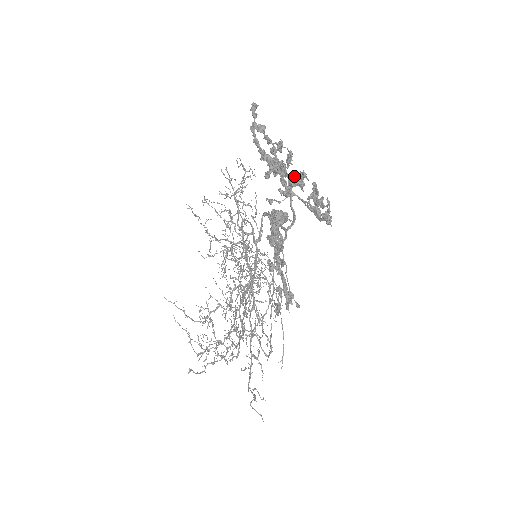
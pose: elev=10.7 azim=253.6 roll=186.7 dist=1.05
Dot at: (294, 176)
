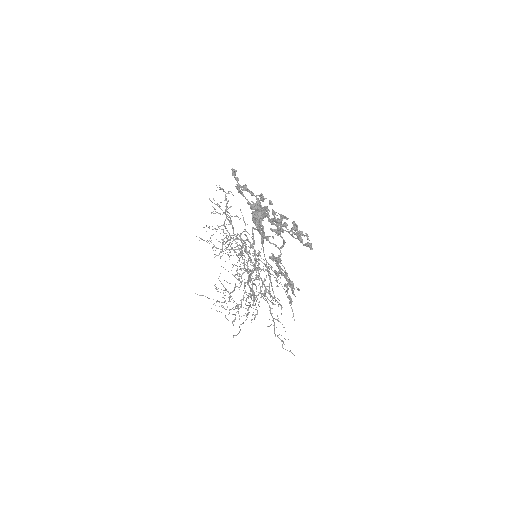
Dot at: (282, 226)
